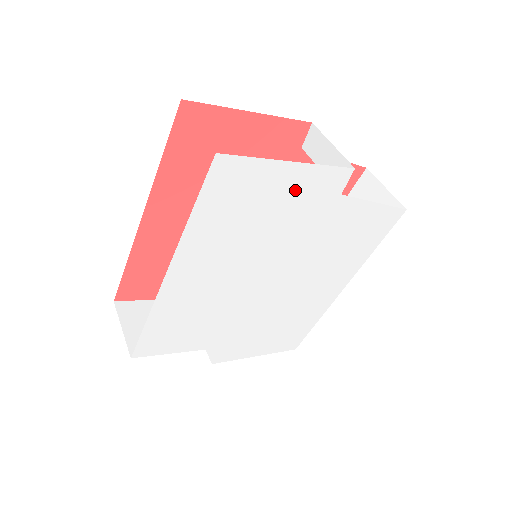
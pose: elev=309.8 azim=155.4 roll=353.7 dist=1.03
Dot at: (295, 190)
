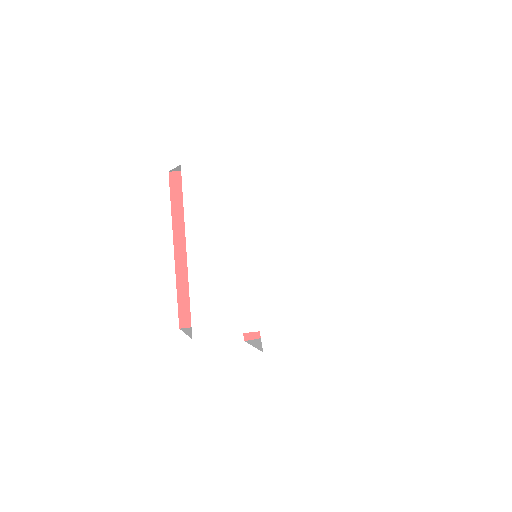
Dot at: (240, 181)
